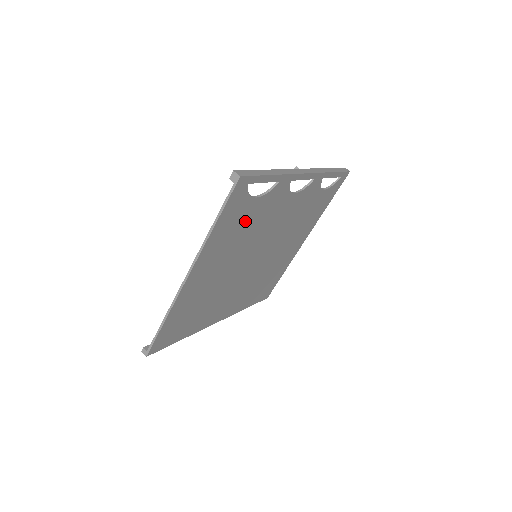
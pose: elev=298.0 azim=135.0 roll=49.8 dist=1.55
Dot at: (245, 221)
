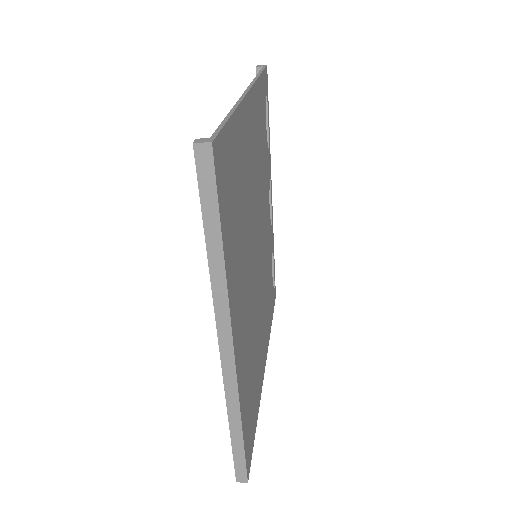
Dot at: (262, 140)
